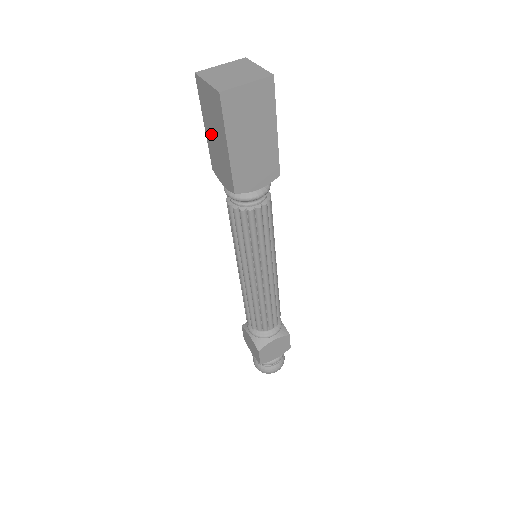
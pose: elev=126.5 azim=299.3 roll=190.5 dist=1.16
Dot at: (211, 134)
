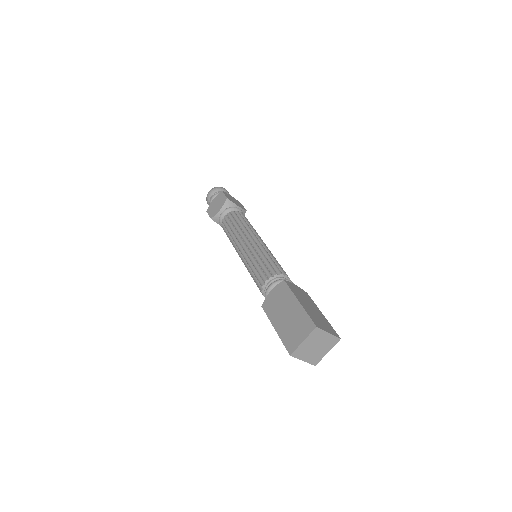
Dot at: occluded
